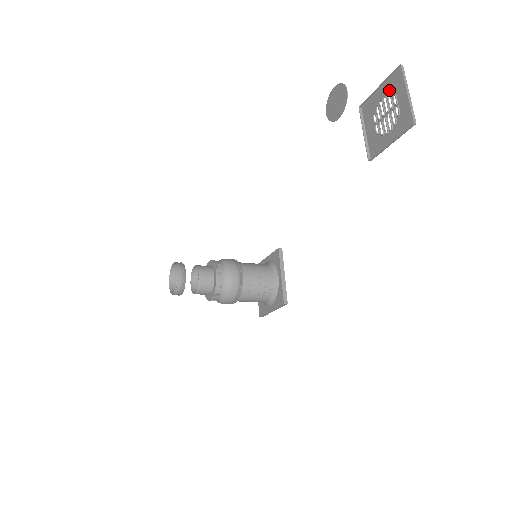
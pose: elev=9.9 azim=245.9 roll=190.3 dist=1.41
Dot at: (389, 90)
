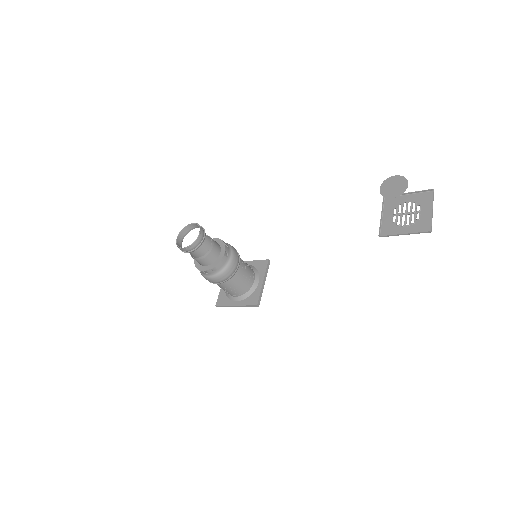
Dot at: (416, 199)
